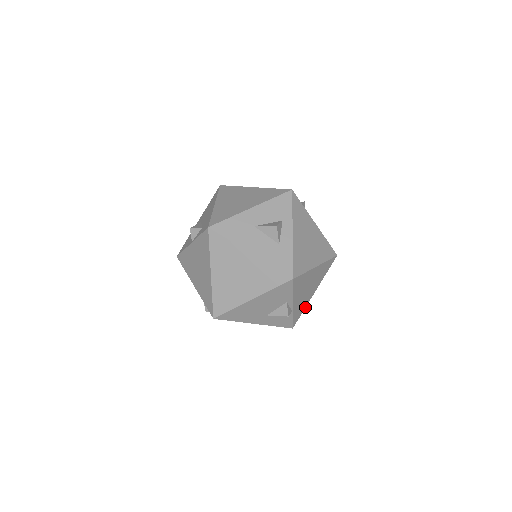
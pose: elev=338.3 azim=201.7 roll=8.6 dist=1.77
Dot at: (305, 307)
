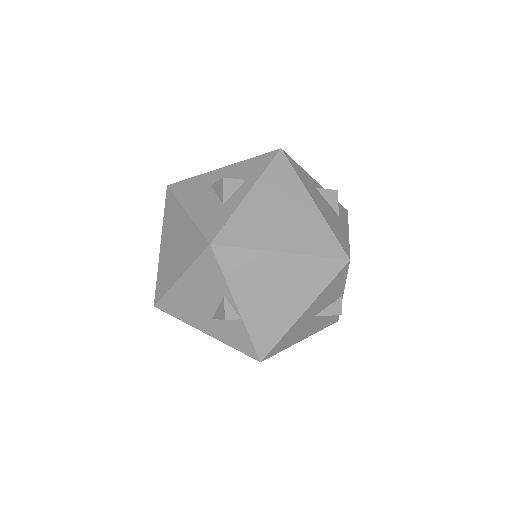
Dot at: (285, 333)
